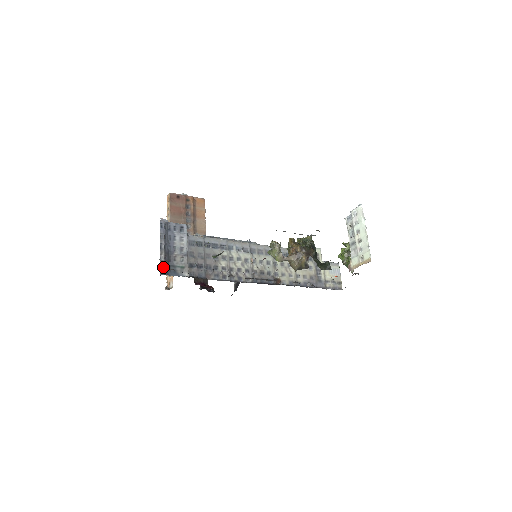
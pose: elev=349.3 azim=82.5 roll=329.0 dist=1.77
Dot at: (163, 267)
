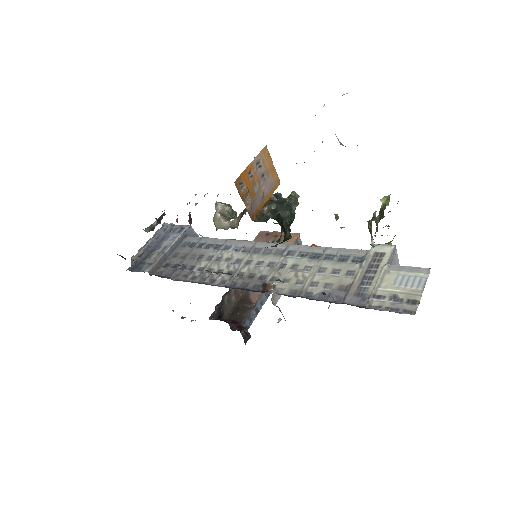
Dot at: (134, 264)
